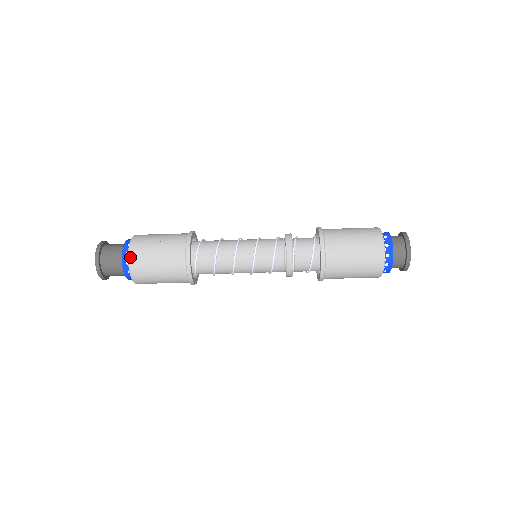
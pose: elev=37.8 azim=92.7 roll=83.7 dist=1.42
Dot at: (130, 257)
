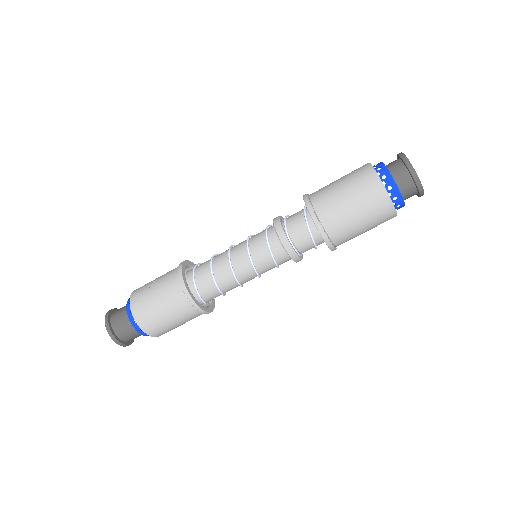
Dot at: (134, 315)
